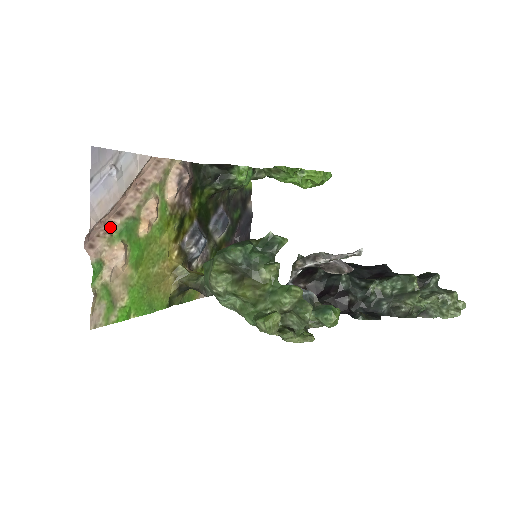
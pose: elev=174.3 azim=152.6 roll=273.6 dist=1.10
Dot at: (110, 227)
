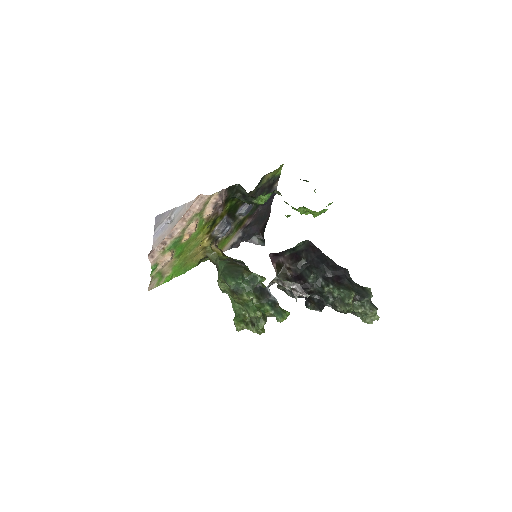
Dot at: (164, 245)
